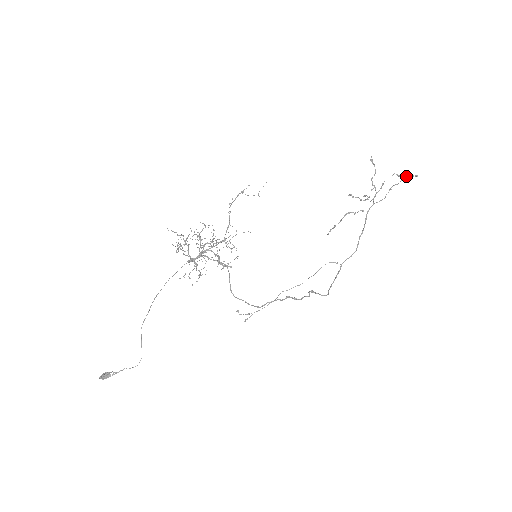
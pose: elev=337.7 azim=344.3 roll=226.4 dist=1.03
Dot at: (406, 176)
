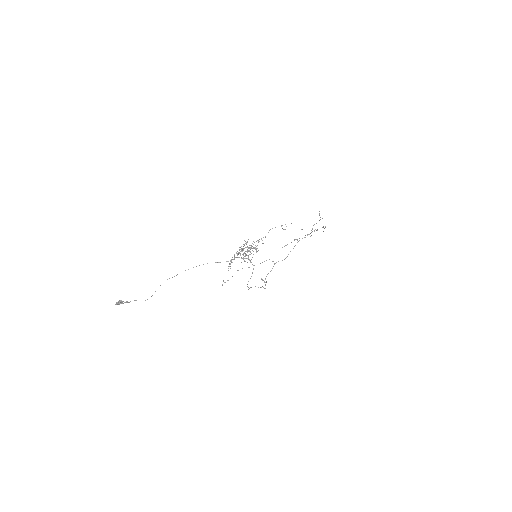
Dot at: occluded
